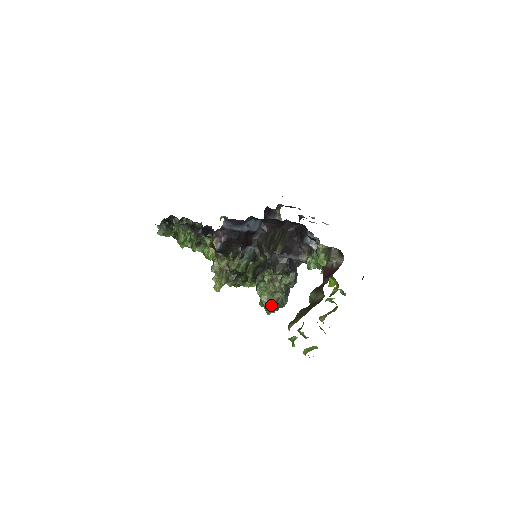
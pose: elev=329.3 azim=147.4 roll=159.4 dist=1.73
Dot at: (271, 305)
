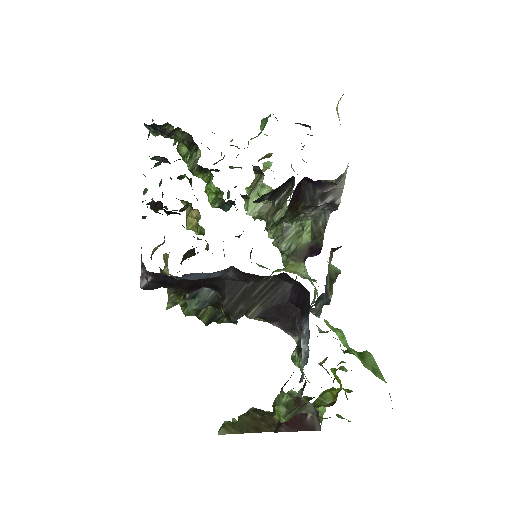
Dot at: (264, 320)
